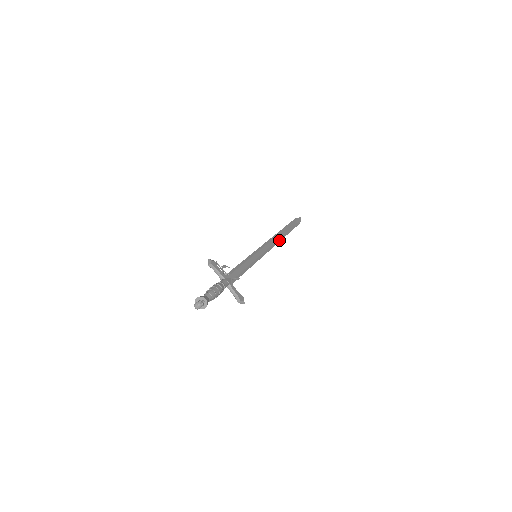
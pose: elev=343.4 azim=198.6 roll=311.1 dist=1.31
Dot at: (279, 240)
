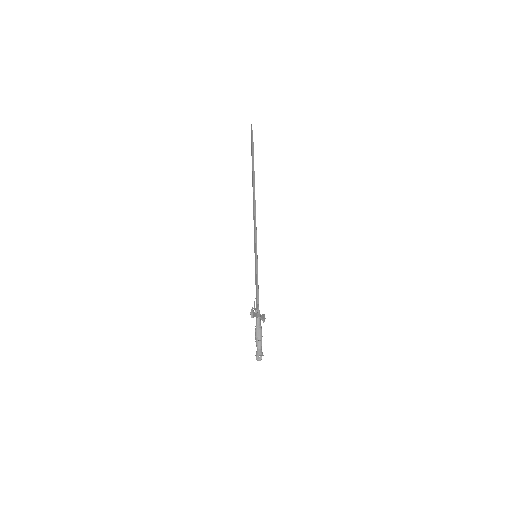
Dot at: (255, 202)
